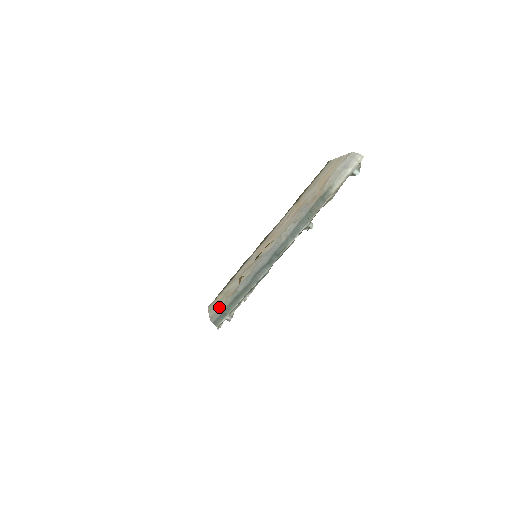
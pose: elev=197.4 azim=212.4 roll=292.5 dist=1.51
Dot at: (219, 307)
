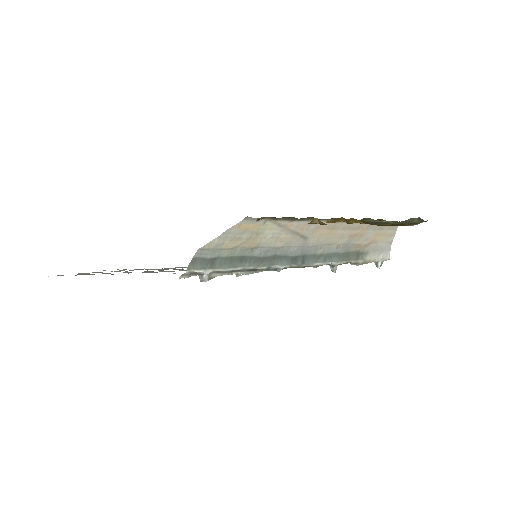
Dot at: (226, 244)
